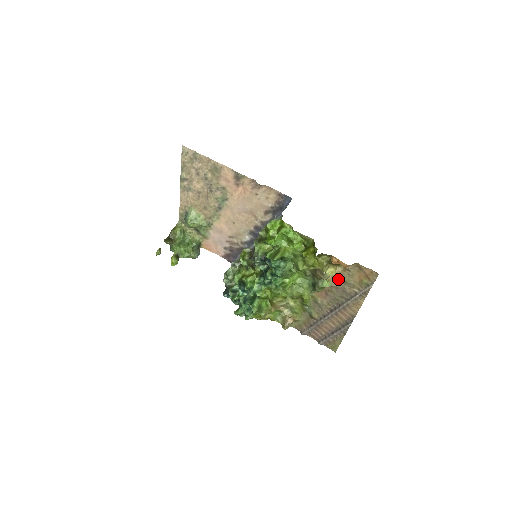
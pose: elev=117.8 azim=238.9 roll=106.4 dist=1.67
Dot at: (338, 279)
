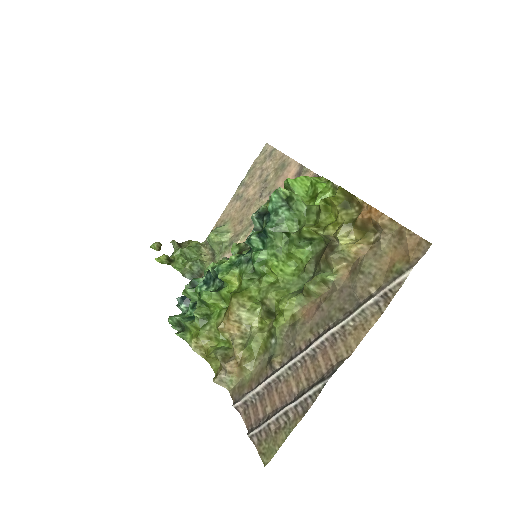
Dot at: (352, 271)
